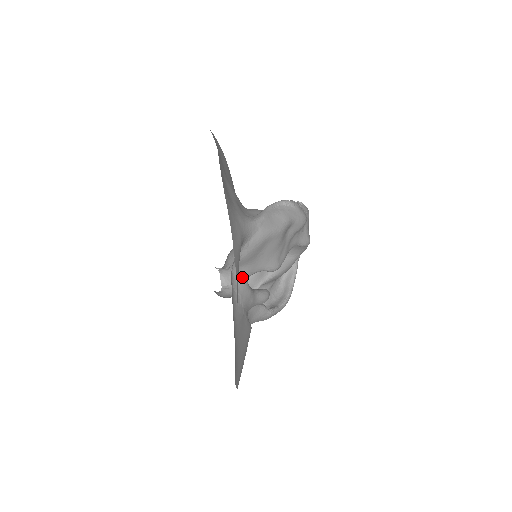
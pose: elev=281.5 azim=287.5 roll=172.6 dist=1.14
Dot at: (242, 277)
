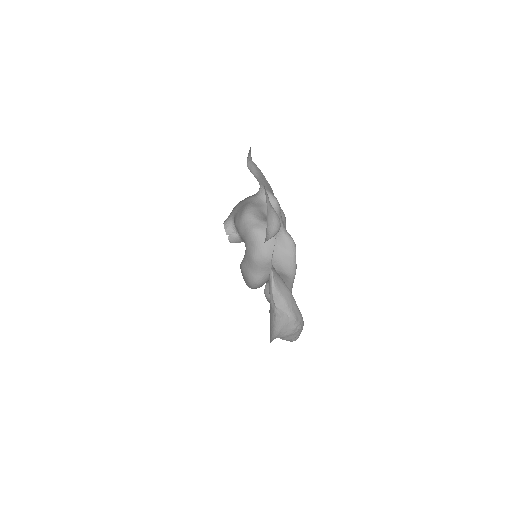
Dot at: (255, 177)
